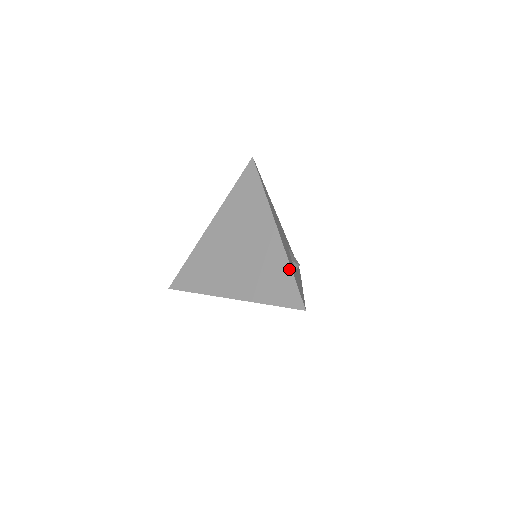
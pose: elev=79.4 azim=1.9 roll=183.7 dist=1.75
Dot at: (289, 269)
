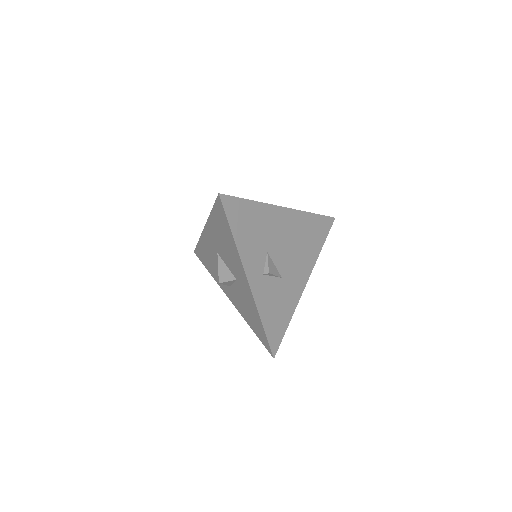
Dot at: (253, 201)
